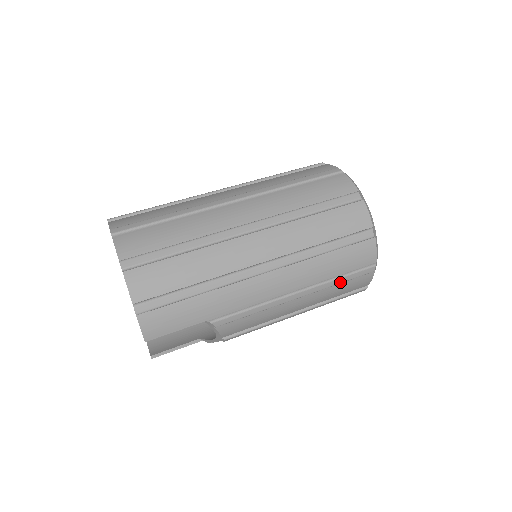
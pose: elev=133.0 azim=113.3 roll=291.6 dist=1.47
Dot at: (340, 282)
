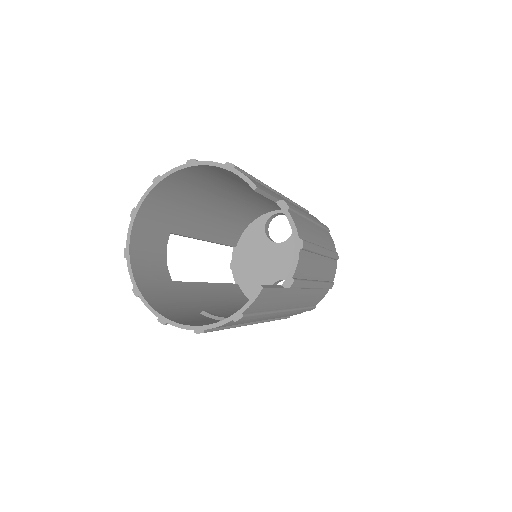
Dot at: (321, 225)
